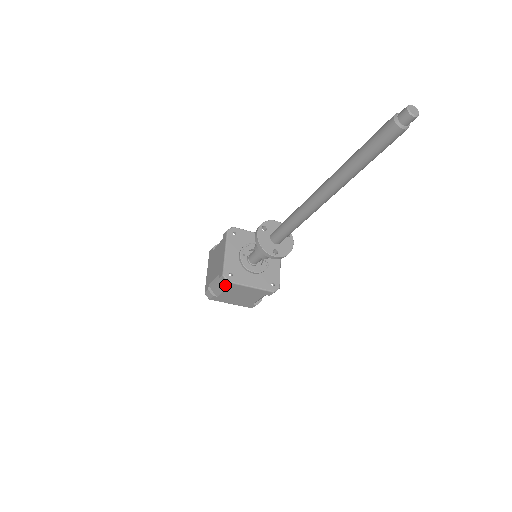
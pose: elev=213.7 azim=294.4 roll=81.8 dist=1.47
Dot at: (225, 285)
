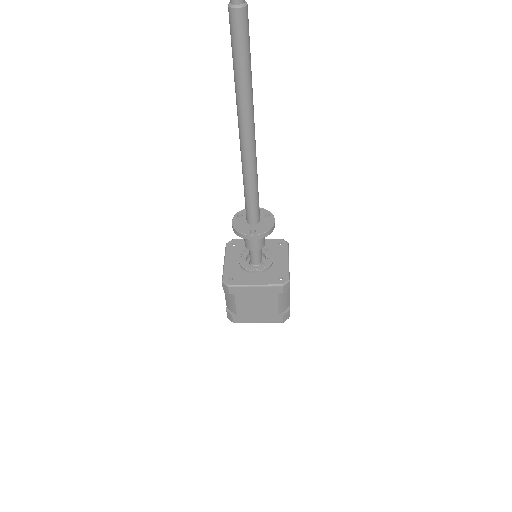
Dot at: (229, 292)
